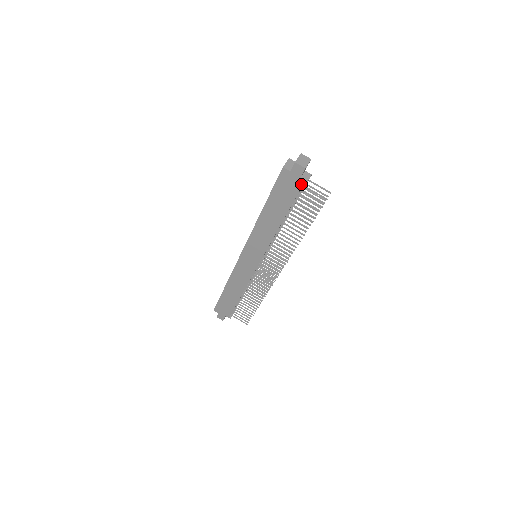
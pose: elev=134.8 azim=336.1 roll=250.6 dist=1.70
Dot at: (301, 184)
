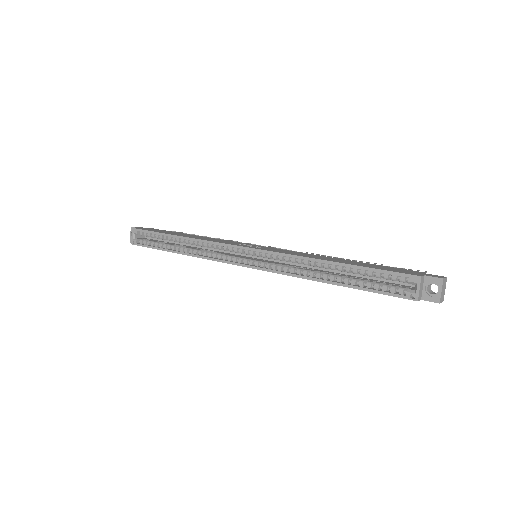
Dot at: occluded
